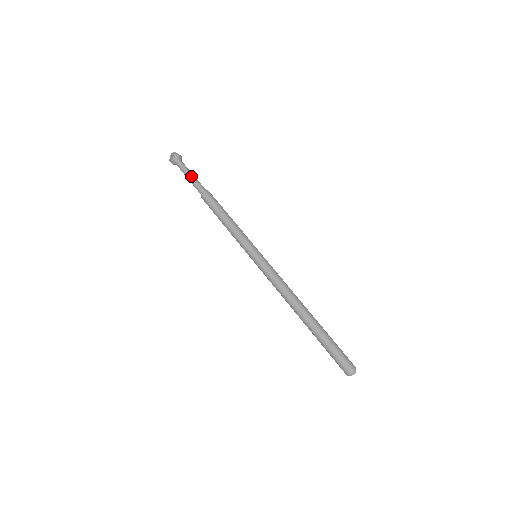
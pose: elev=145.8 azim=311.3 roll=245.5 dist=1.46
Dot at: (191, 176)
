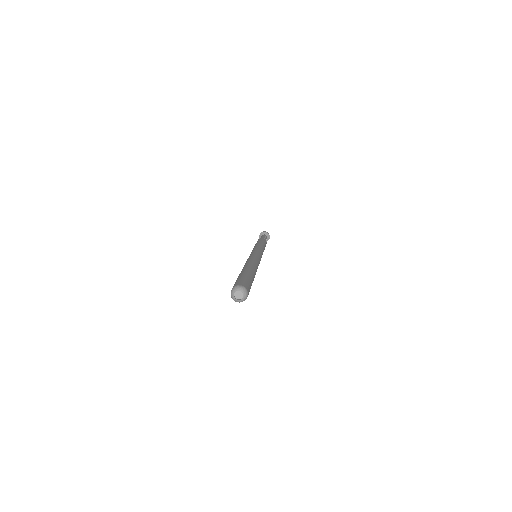
Dot at: (262, 237)
